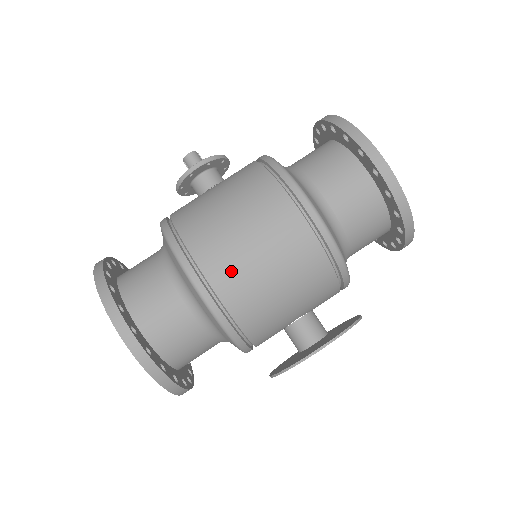
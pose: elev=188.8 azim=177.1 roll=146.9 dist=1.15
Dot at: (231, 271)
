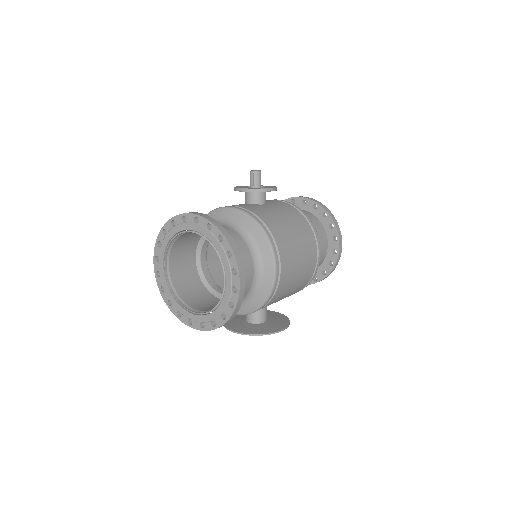
Dot at: (289, 275)
